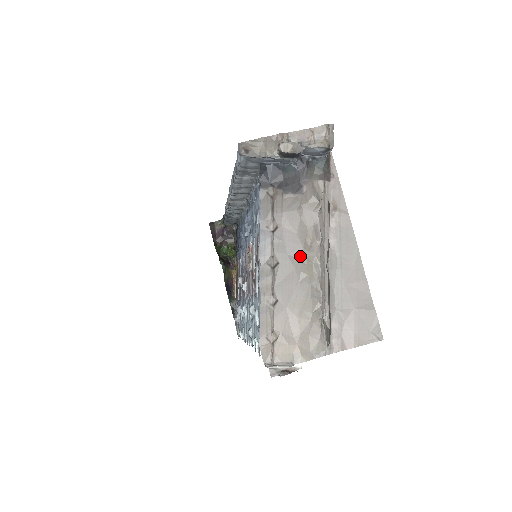
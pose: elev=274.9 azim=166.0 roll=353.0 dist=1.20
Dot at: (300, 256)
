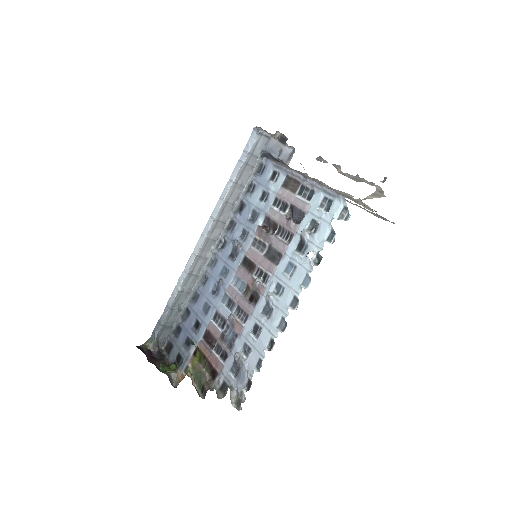
Dot at: occluded
